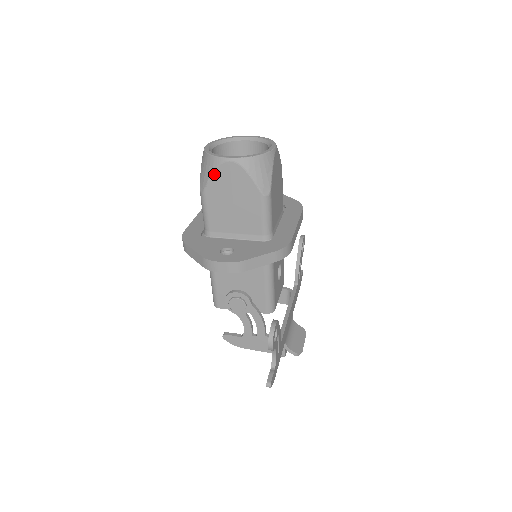
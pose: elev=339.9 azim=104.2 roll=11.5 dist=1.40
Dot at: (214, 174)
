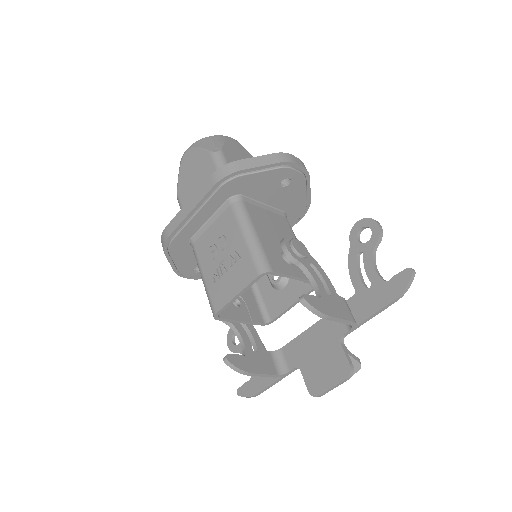
Dot at: (226, 142)
